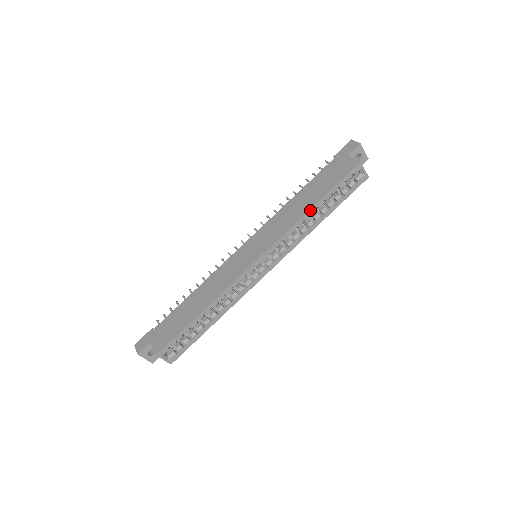
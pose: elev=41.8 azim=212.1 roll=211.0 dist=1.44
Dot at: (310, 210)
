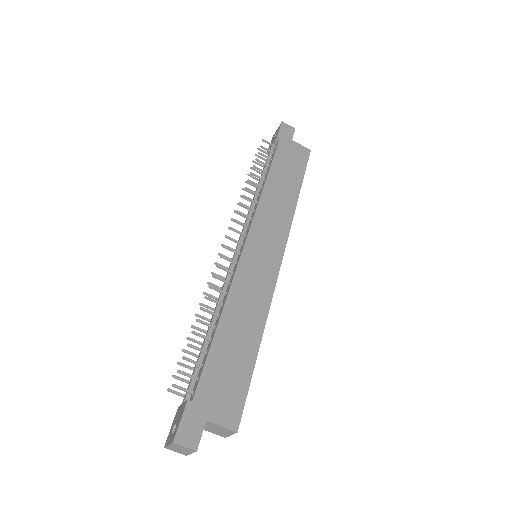
Dot at: (297, 199)
